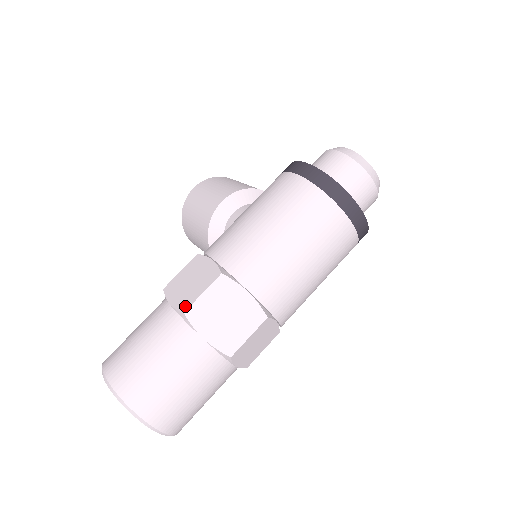
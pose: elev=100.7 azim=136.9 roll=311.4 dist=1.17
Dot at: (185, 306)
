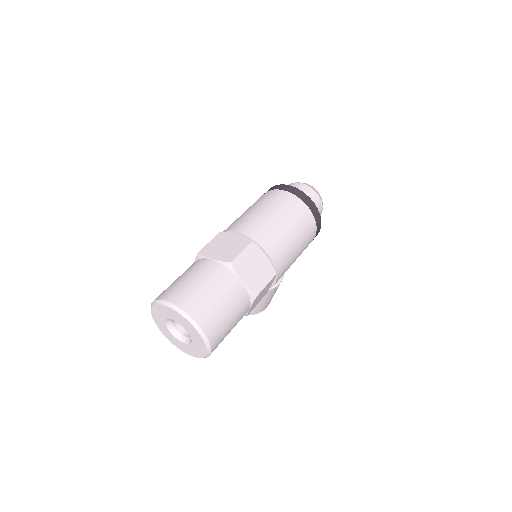
Dot at: occluded
